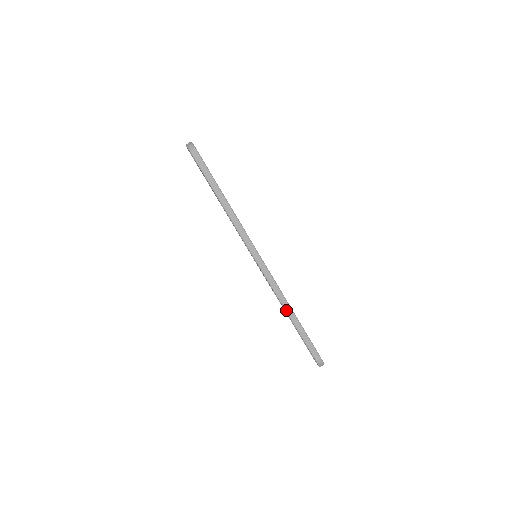
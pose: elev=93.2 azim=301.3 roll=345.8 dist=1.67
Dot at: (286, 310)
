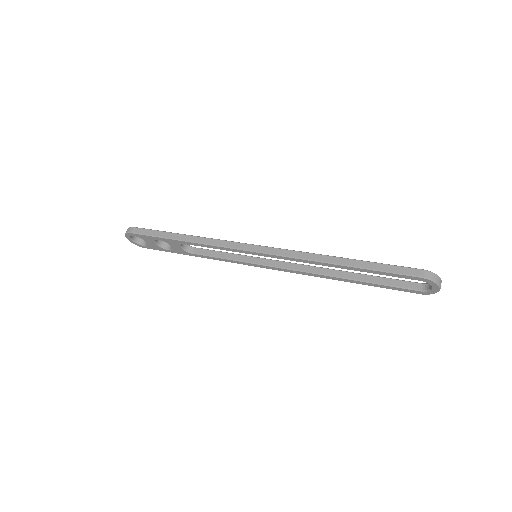
Dot at: (327, 262)
